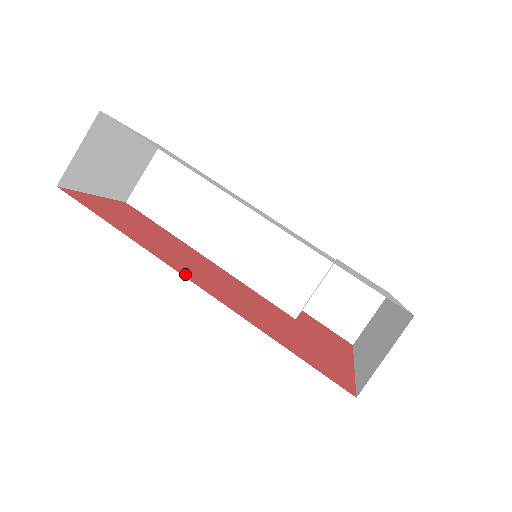
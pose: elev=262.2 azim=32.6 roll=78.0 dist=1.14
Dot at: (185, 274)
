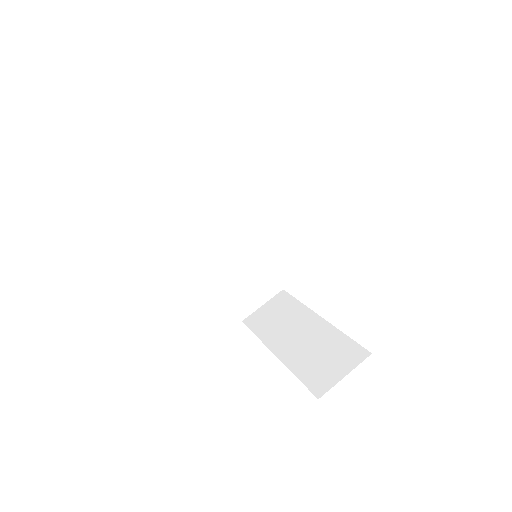
Dot at: occluded
